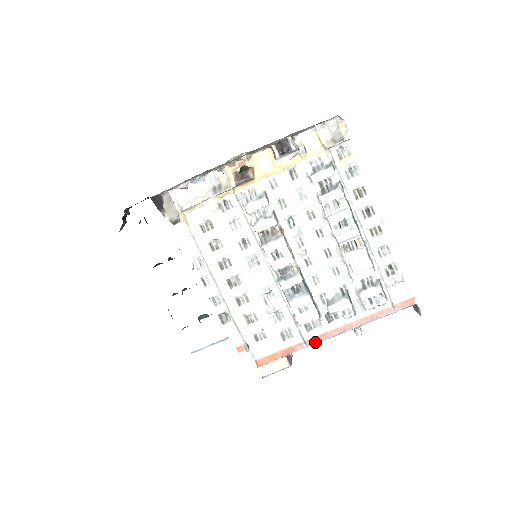
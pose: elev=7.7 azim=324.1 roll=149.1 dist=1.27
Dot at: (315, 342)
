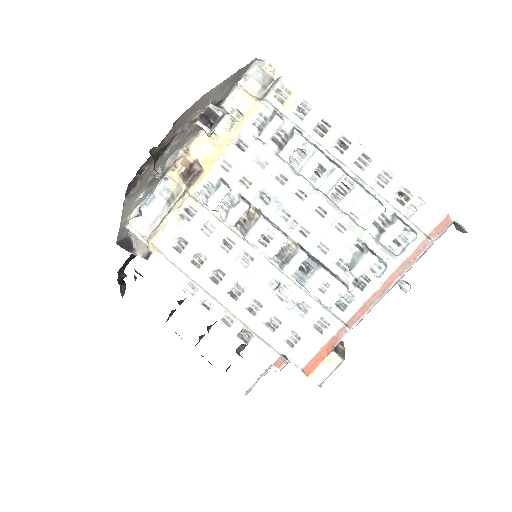
Dot at: (357, 319)
